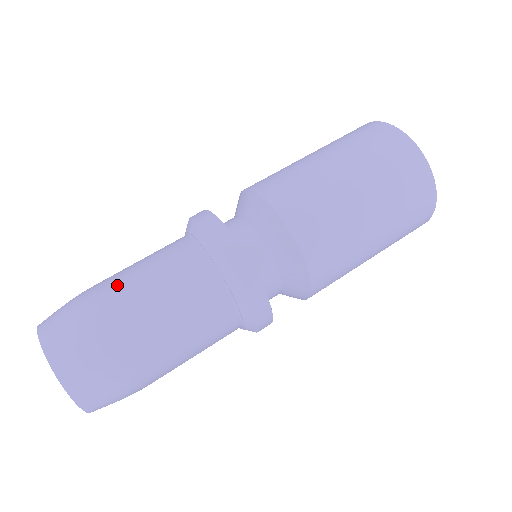
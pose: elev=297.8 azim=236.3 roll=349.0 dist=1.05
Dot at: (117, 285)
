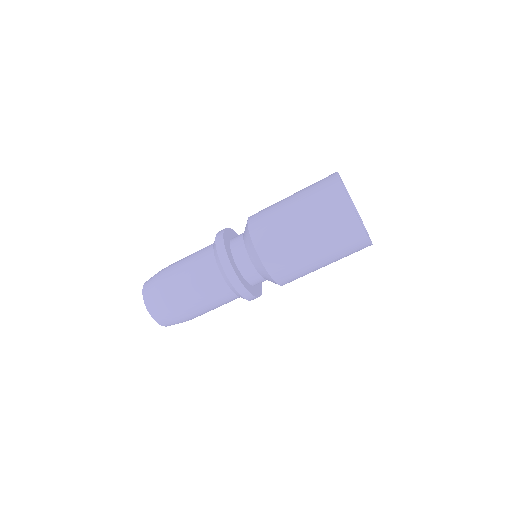
Dot at: (195, 311)
